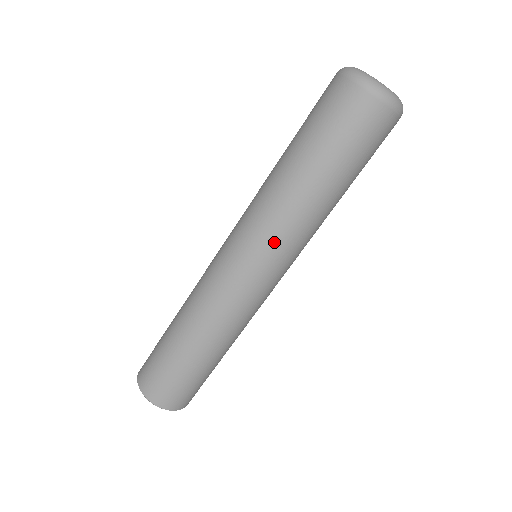
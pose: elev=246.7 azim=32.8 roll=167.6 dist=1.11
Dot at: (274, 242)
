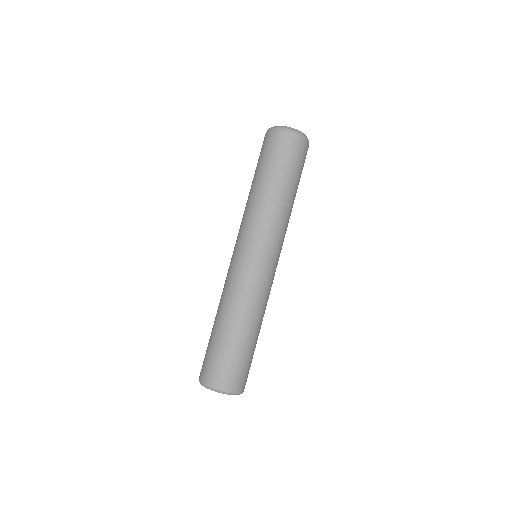
Dot at: (261, 232)
